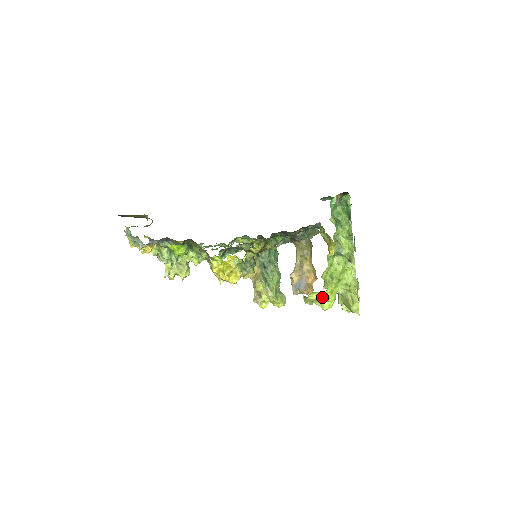
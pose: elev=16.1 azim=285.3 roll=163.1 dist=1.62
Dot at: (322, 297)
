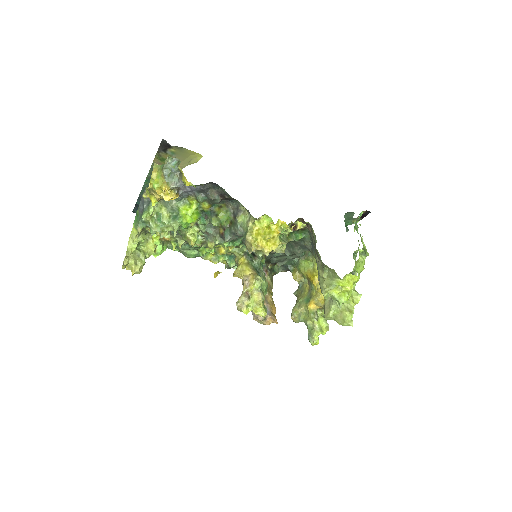
Dot at: (350, 284)
